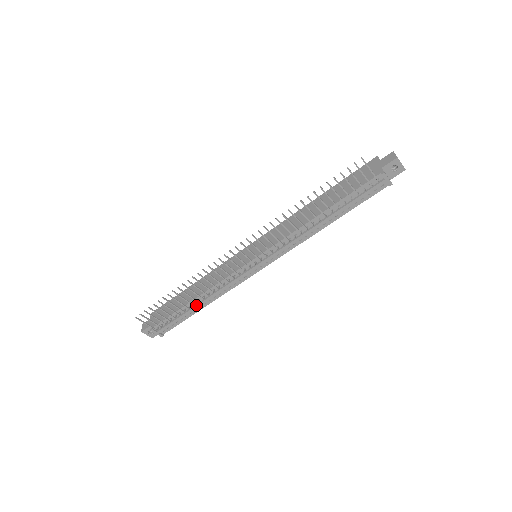
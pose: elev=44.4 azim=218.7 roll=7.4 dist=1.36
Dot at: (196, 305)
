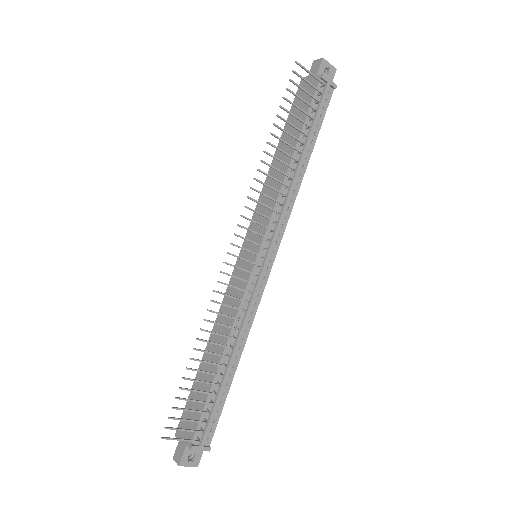
Dot at: (227, 366)
